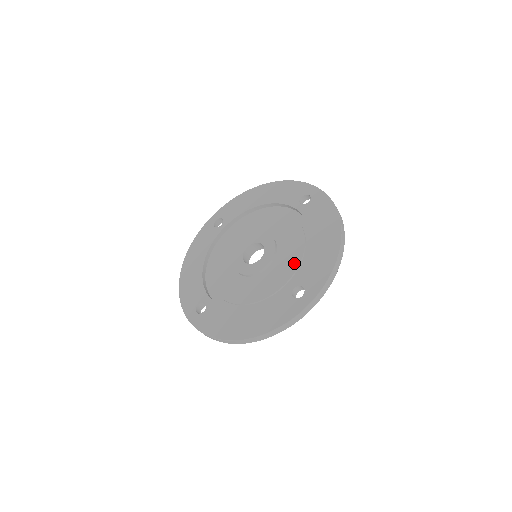
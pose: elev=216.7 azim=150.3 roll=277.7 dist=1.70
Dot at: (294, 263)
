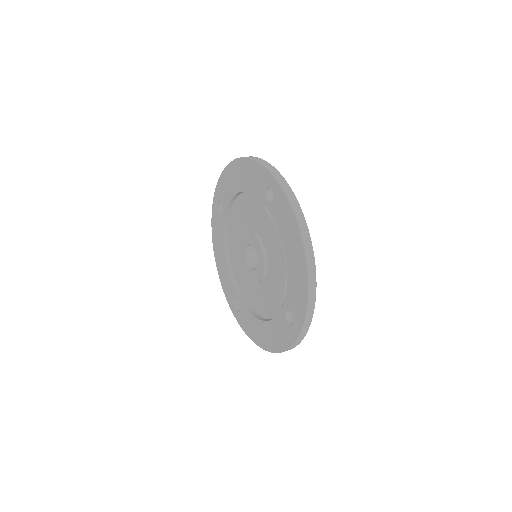
Dot at: (281, 278)
